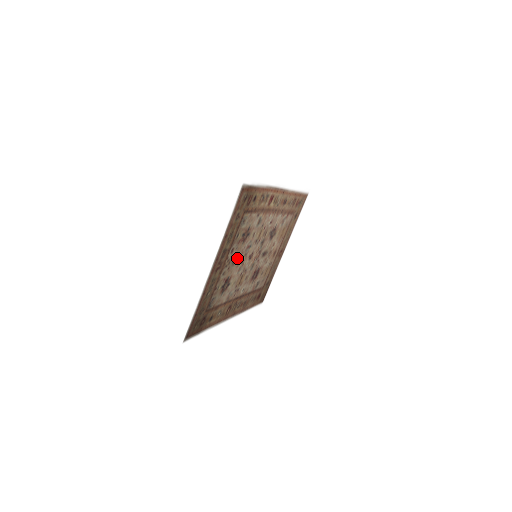
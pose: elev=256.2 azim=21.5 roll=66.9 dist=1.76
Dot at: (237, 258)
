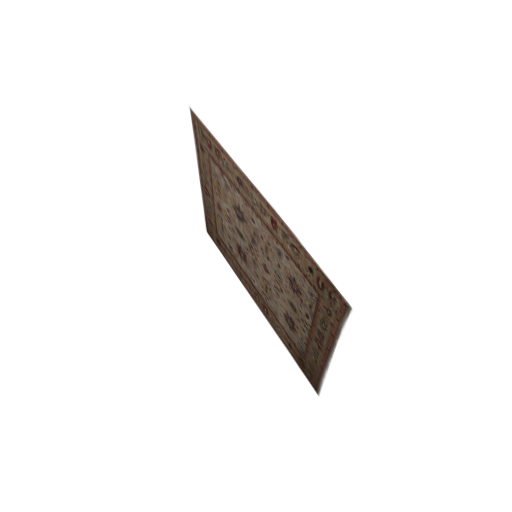
Dot at: (290, 302)
